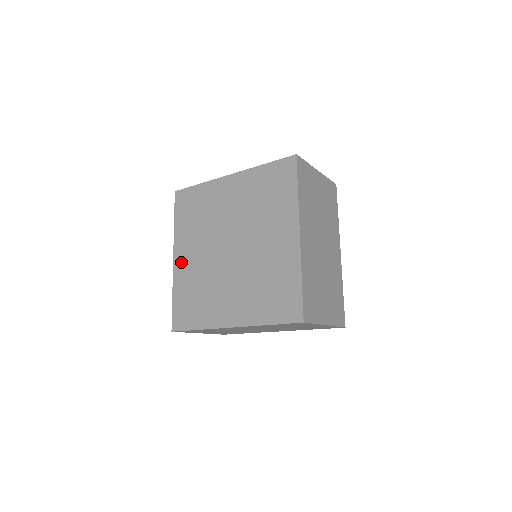
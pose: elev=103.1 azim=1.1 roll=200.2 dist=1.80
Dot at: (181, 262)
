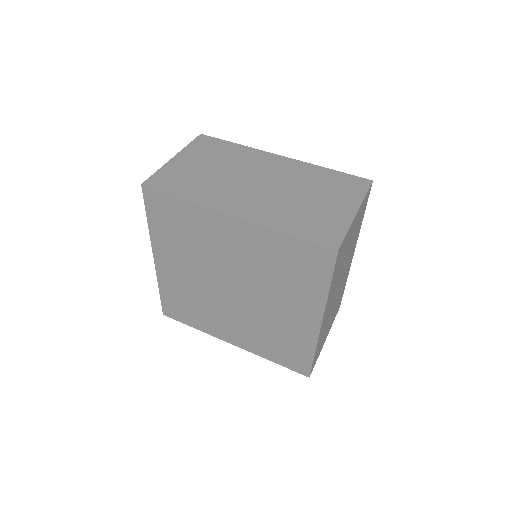
Dot at: (165, 268)
